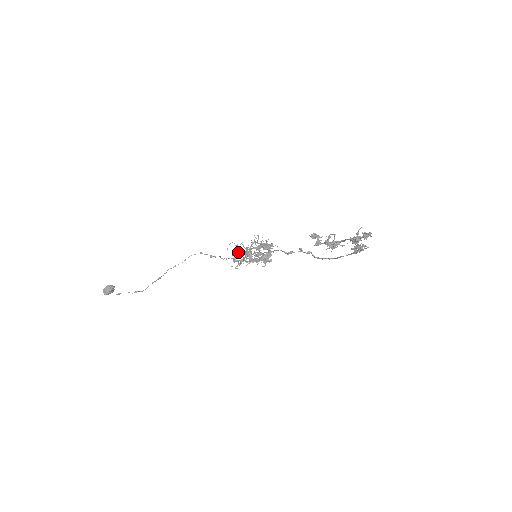
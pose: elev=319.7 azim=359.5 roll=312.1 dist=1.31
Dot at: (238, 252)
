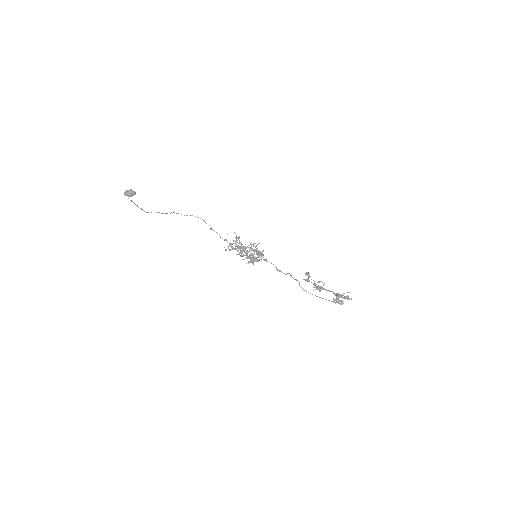
Dot at: occluded
